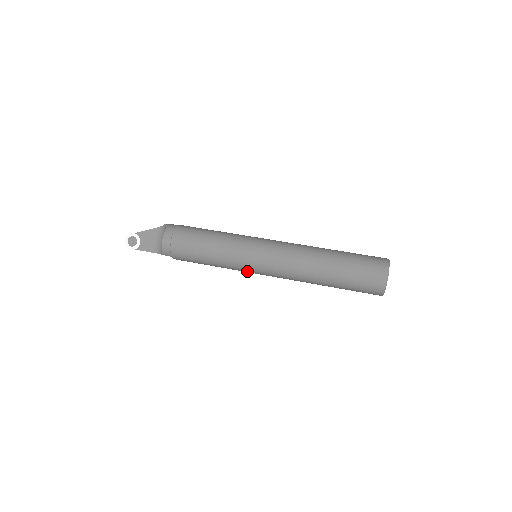
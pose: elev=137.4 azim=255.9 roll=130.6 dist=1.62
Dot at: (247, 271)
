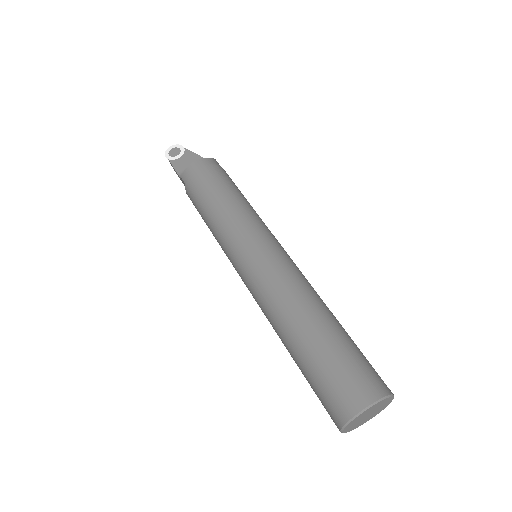
Dot at: (231, 257)
